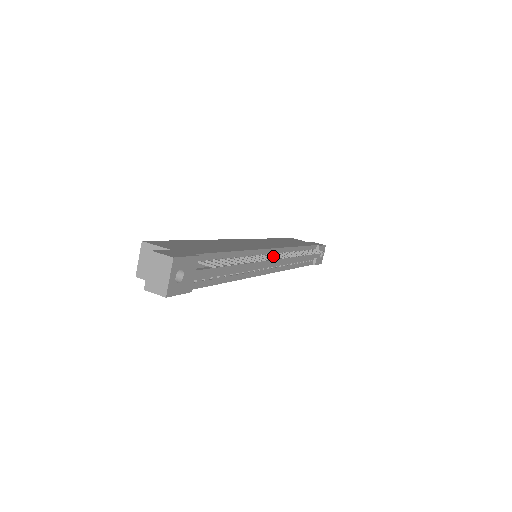
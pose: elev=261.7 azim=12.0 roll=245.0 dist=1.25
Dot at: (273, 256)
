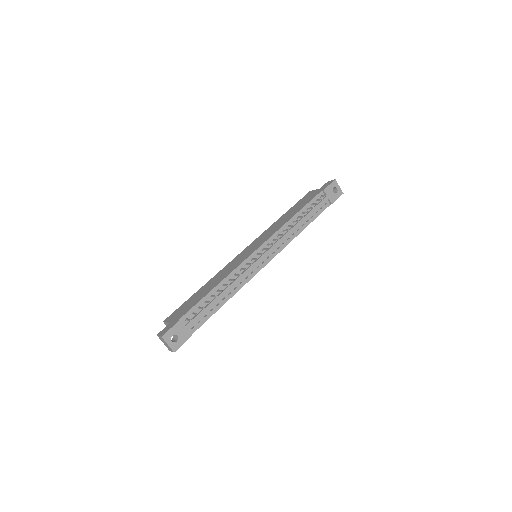
Dot at: (254, 259)
